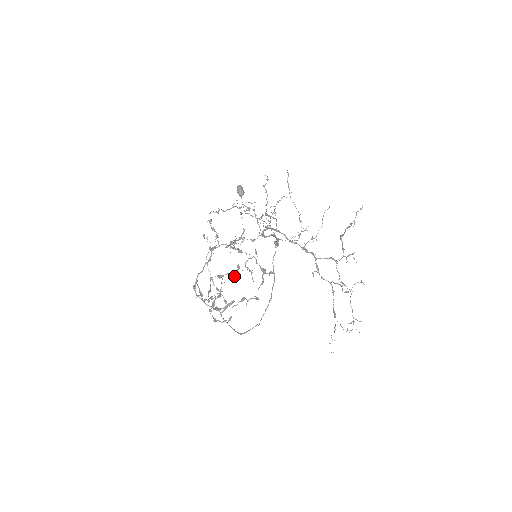
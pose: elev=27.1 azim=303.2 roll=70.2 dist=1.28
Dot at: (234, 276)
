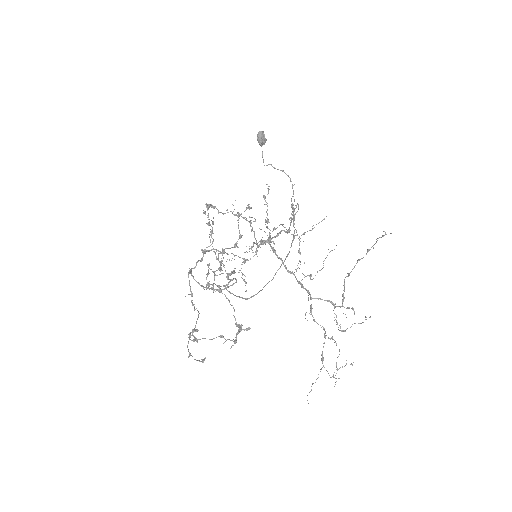
Dot at: occluded
